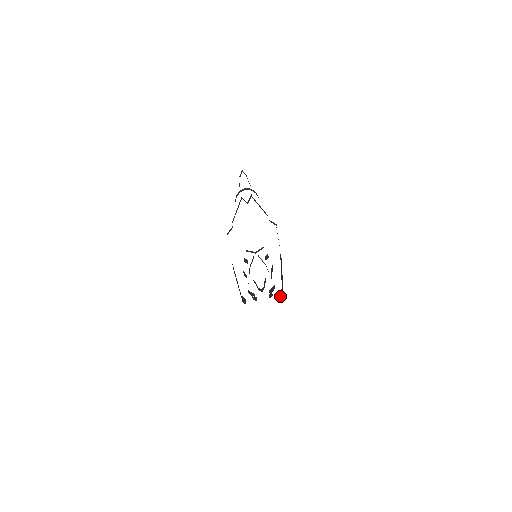
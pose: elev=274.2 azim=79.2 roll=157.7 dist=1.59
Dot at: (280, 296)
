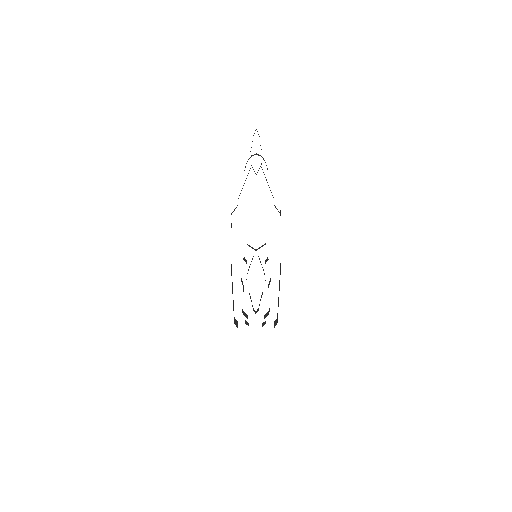
Dot at: (274, 326)
